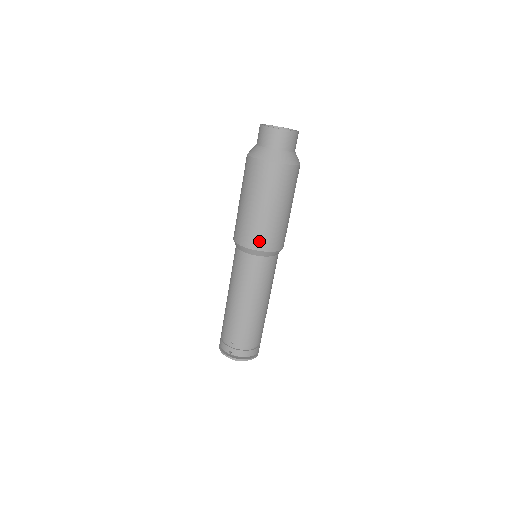
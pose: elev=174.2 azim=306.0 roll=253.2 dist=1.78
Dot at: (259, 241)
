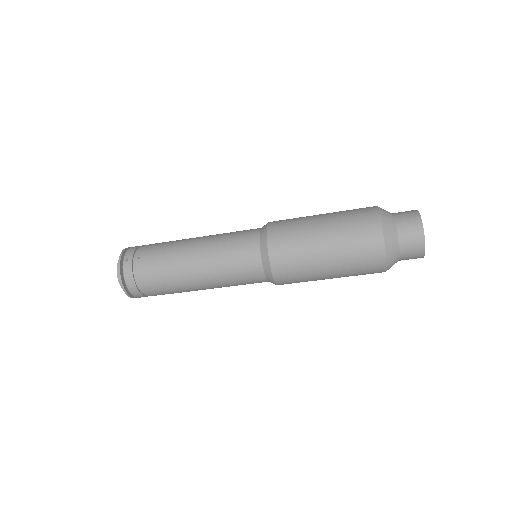
Dot at: occluded
